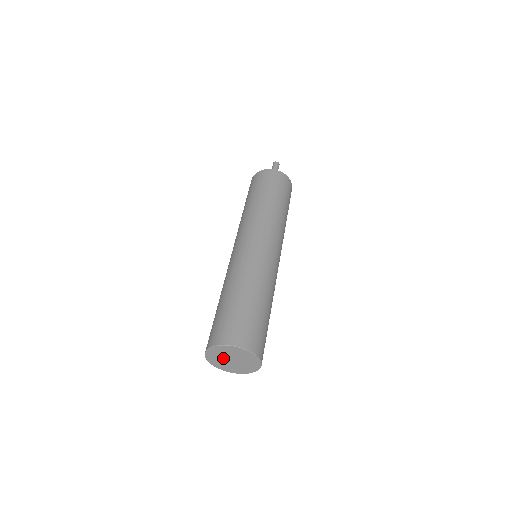
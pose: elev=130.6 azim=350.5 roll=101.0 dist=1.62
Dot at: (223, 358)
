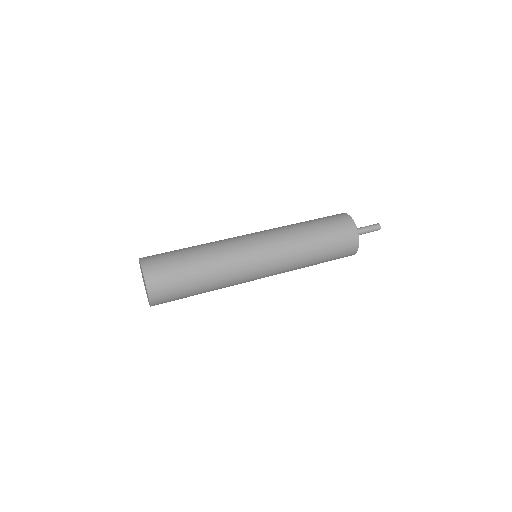
Dot at: occluded
